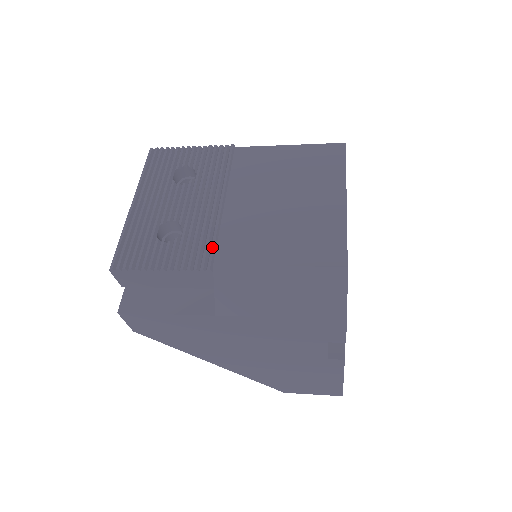
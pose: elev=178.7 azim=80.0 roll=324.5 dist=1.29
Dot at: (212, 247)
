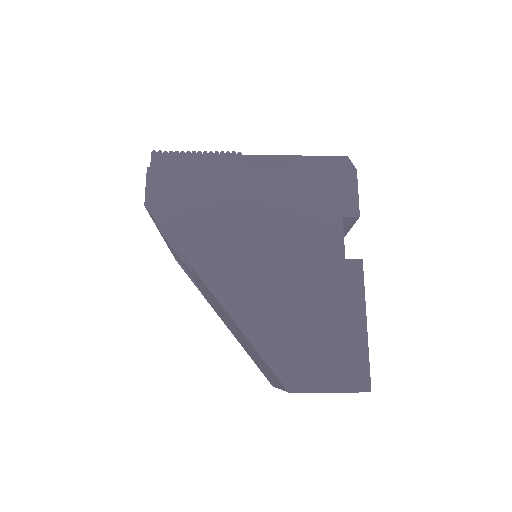
Dot at: occluded
